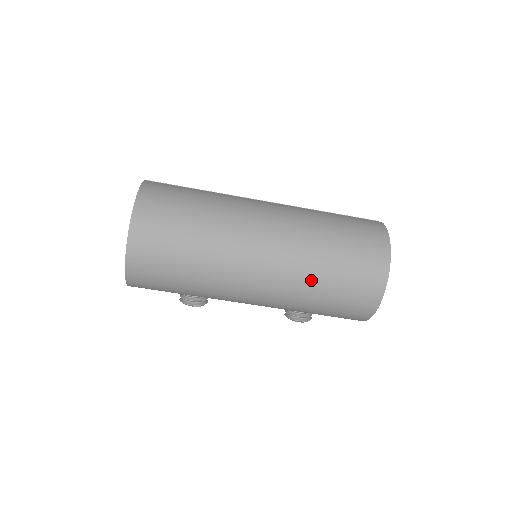
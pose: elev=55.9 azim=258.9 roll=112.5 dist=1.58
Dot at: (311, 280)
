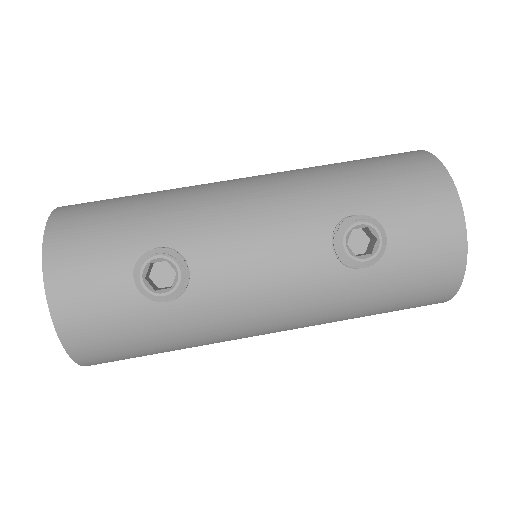
Dot at: occluded
